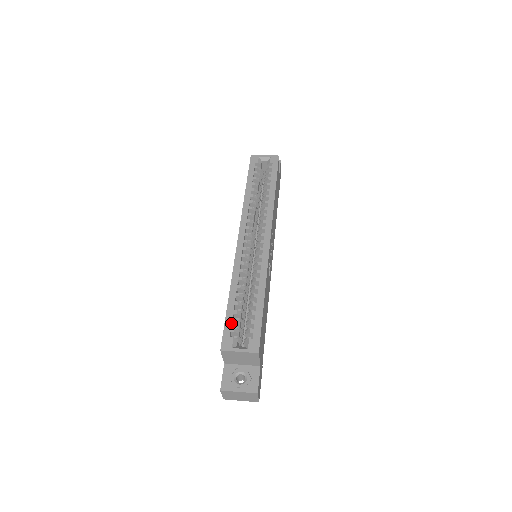
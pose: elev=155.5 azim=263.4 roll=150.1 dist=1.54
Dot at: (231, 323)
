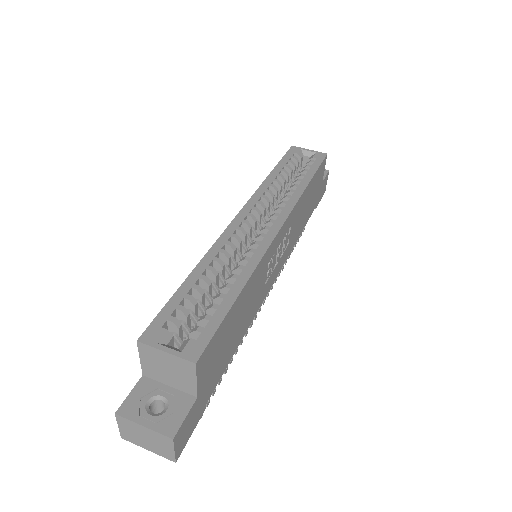
Dot at: (174, 309)
